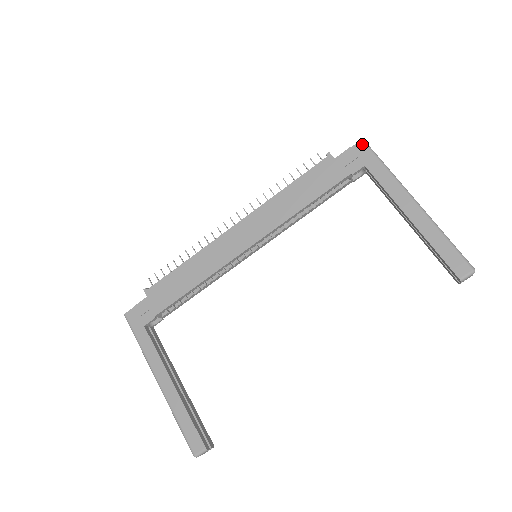
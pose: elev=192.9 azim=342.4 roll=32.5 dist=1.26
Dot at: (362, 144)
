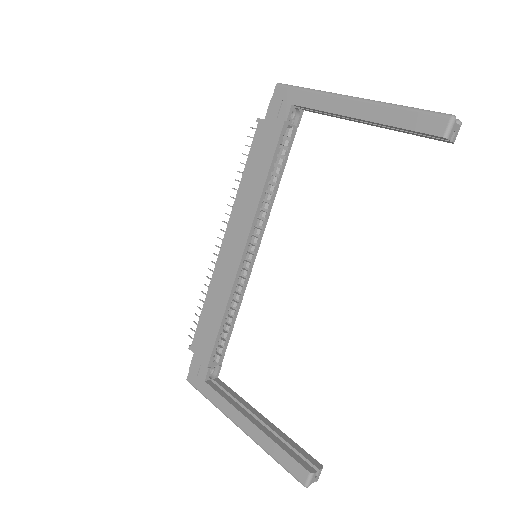
Dot at: (279, 88)
